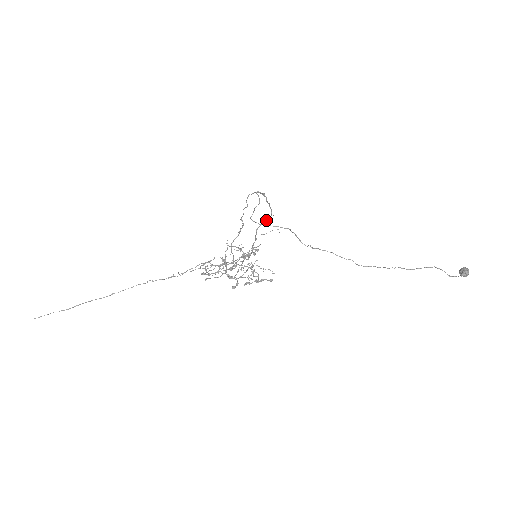
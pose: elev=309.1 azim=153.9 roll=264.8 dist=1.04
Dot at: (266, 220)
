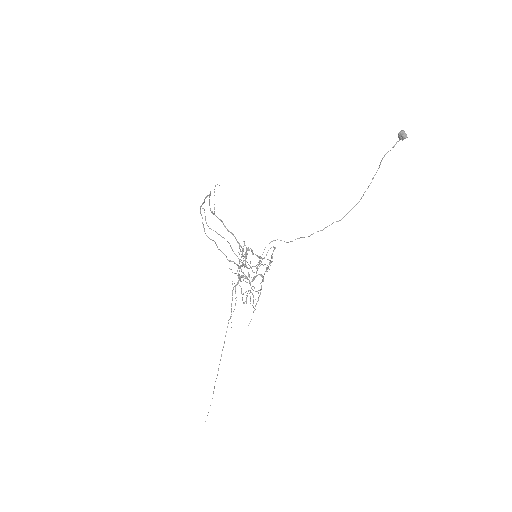
Dot at: (209, 200)
